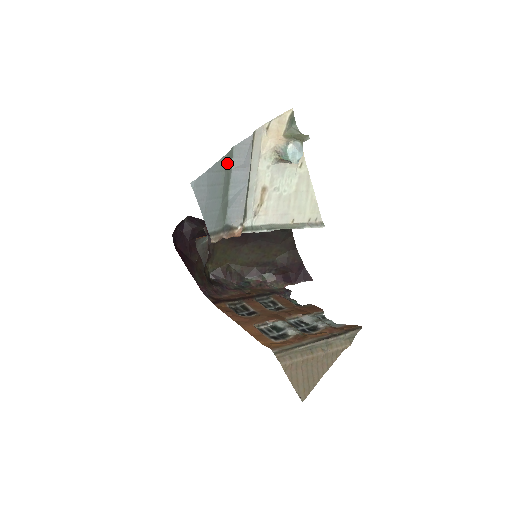
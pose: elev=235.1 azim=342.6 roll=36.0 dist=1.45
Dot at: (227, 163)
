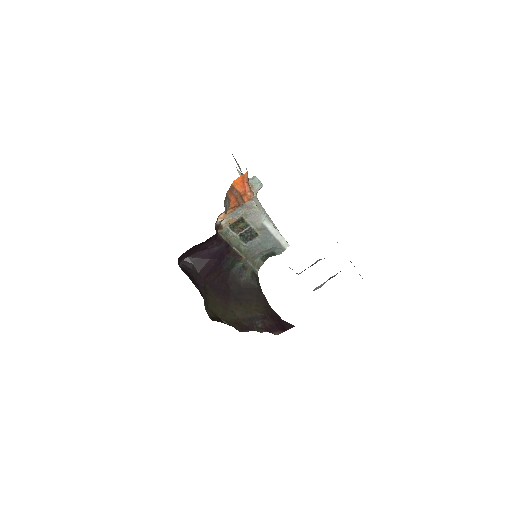
Dot at: occluded
